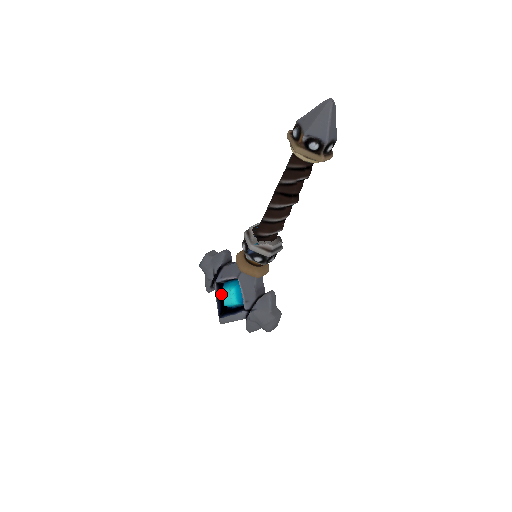
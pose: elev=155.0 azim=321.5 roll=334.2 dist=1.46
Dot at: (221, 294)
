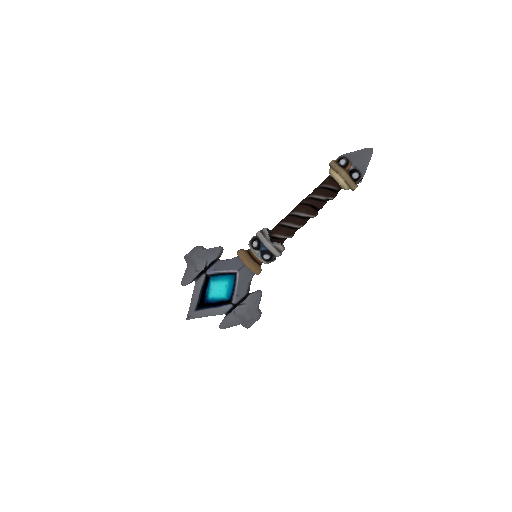
Dot at: (205, 287)
